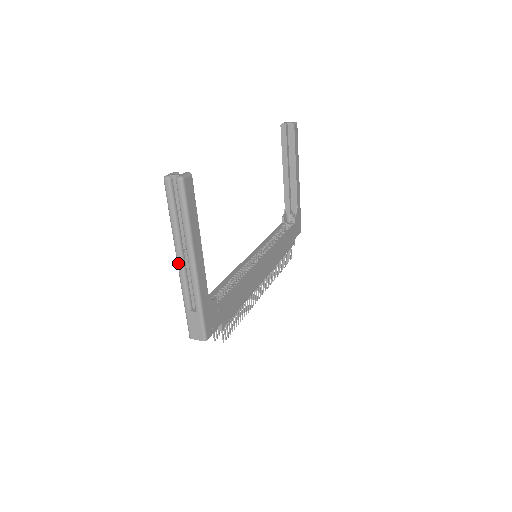
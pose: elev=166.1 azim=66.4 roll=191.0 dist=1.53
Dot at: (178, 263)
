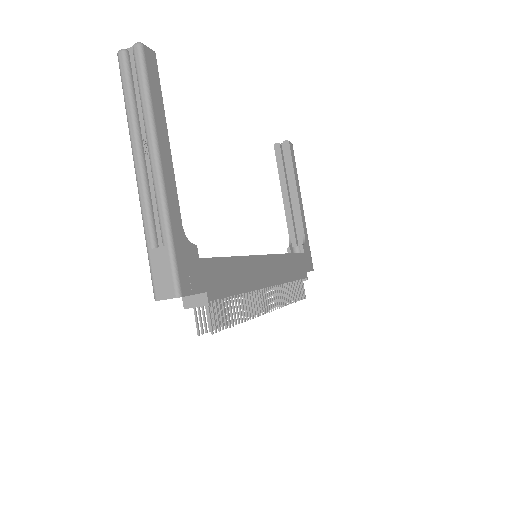
Dot at: (136, 171)
